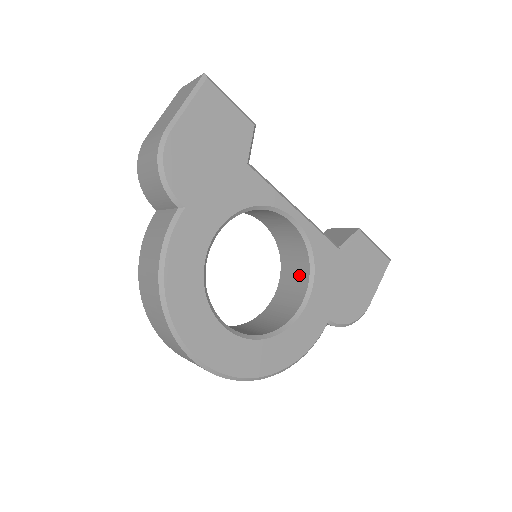
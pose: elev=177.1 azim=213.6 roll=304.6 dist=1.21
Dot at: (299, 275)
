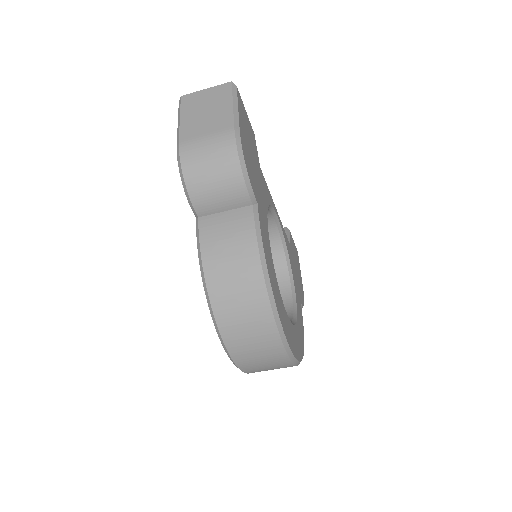
Dot at: occluded
